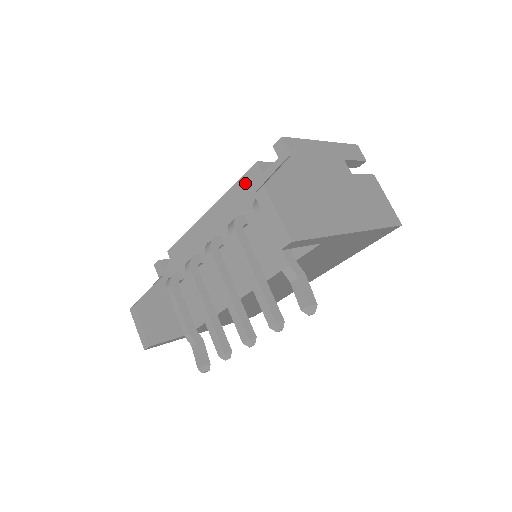
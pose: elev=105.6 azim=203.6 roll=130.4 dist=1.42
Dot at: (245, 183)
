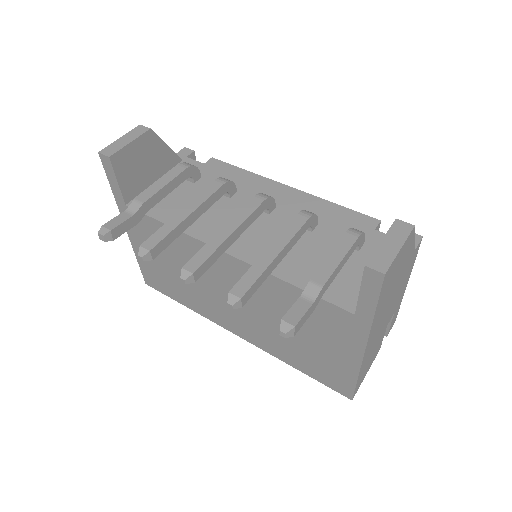
Dot at: (351, 215)
